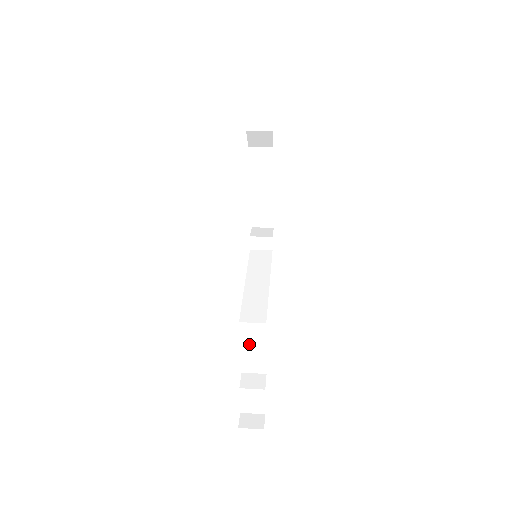
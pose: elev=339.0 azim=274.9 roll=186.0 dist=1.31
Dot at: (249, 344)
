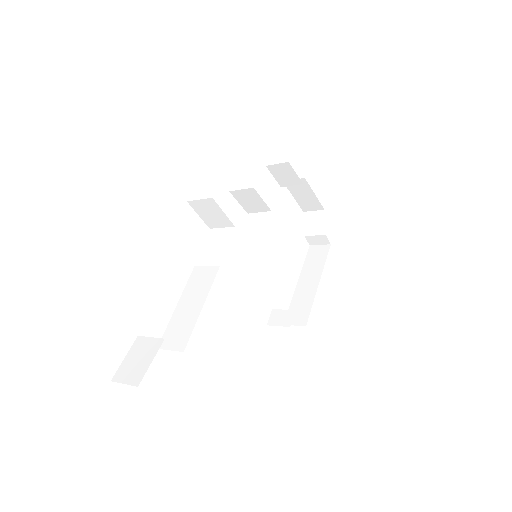
Dot at: (189, 298)
